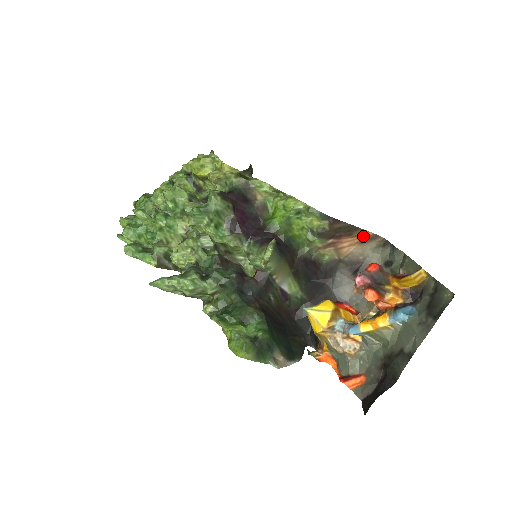
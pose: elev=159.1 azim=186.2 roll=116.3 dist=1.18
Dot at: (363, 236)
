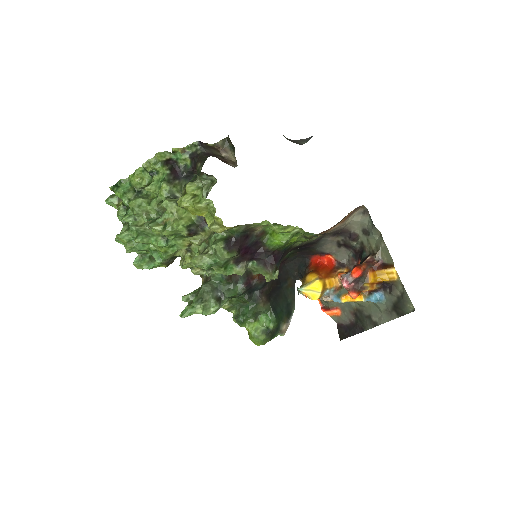
Dot at: (347, 216)
